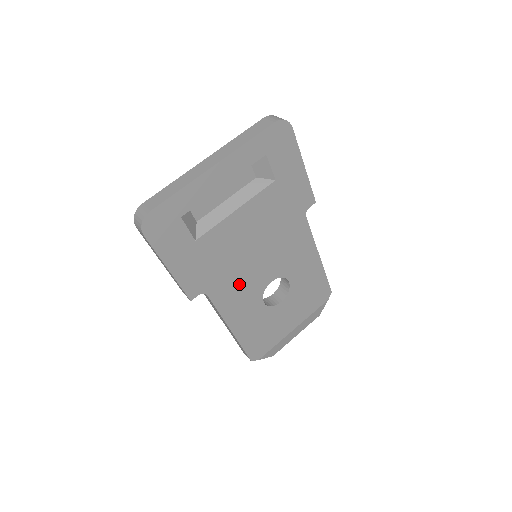
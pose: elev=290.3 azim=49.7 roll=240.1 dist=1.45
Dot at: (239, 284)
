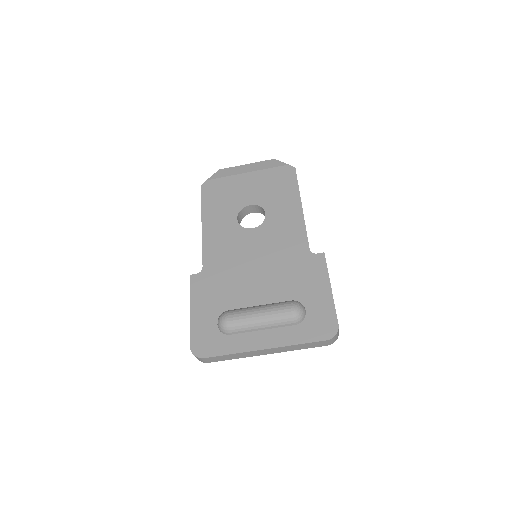
Dot at: occluded
